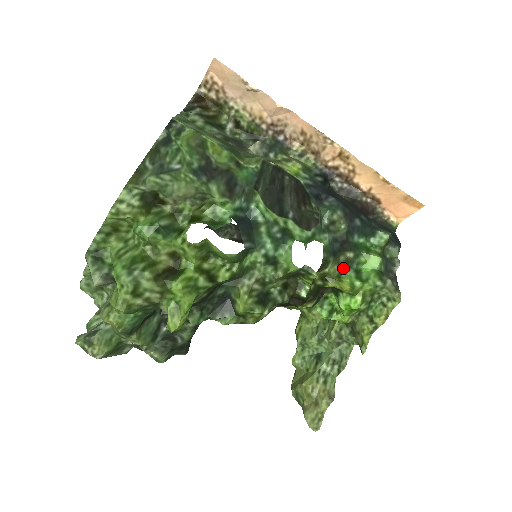
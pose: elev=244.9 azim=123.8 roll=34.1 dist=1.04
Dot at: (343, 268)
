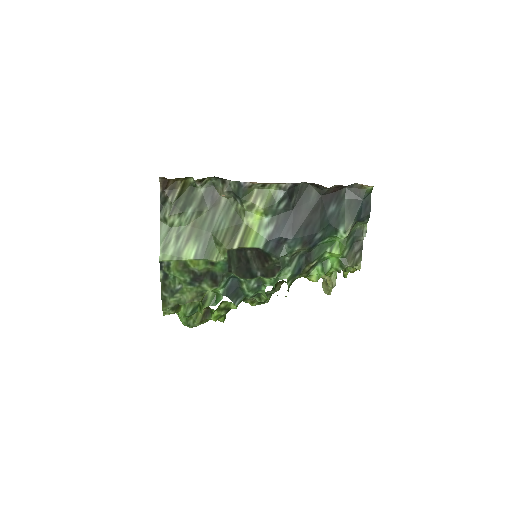
Dot at: (310, 270)
